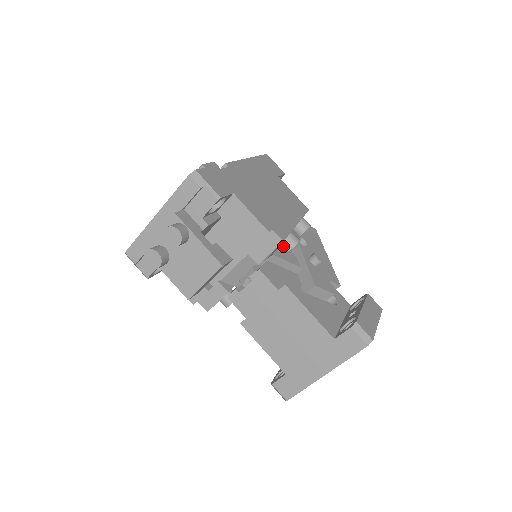
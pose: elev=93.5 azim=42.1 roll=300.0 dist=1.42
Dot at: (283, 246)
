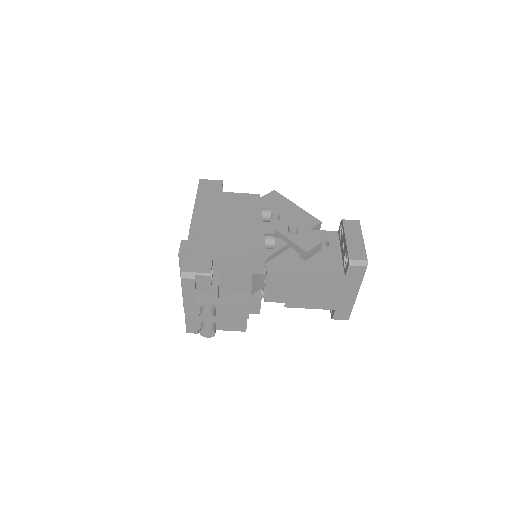
Dot at: (268, 248)
